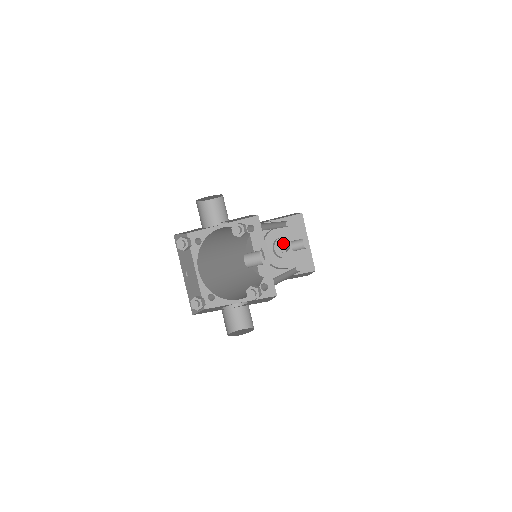
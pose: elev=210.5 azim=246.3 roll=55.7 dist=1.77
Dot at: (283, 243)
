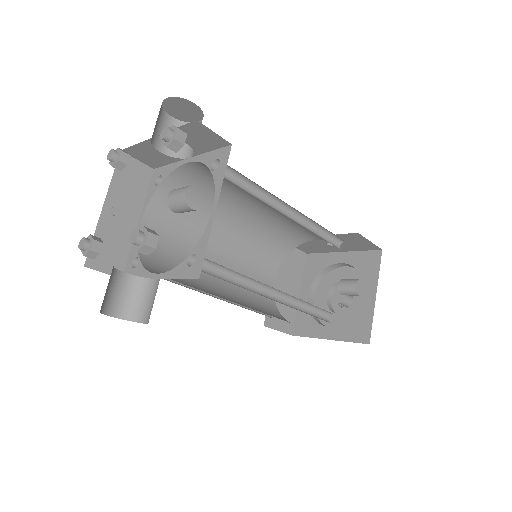
Dot at: occluded
